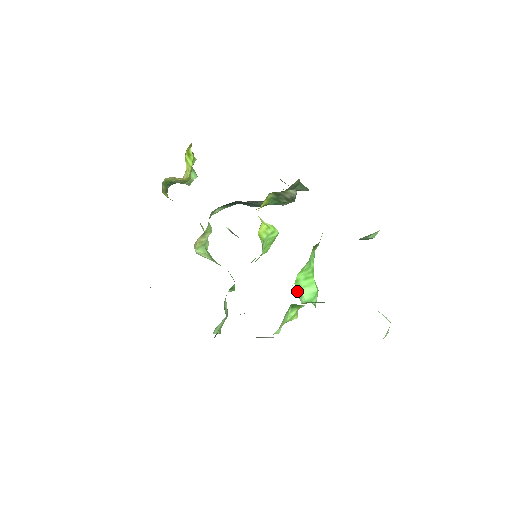
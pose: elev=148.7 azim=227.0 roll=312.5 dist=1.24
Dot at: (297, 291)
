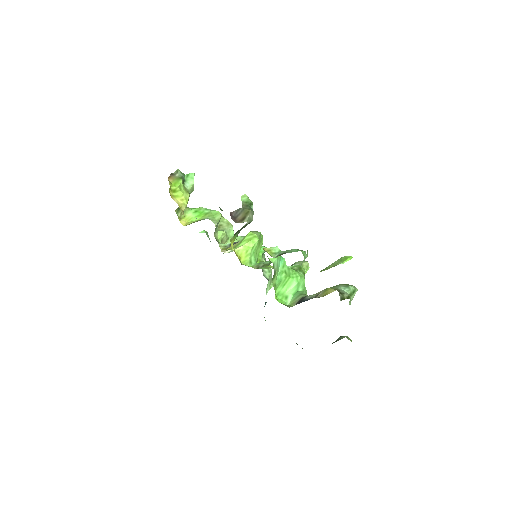
Dot at: (281, 299)
